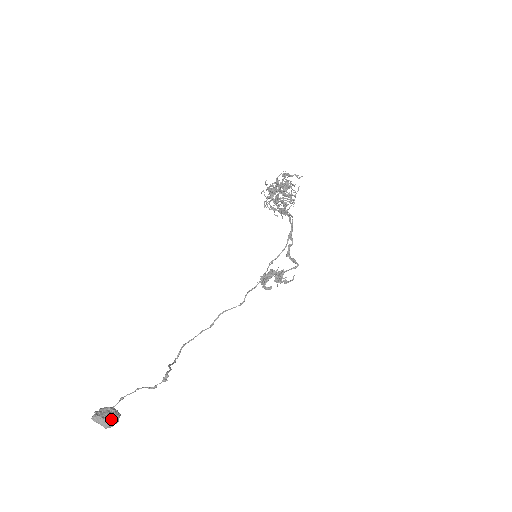
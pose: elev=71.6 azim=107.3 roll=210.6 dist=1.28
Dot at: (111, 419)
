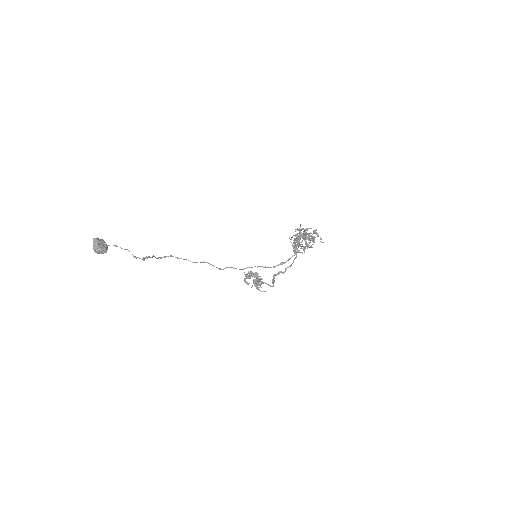
Dot at: (101, 249)
